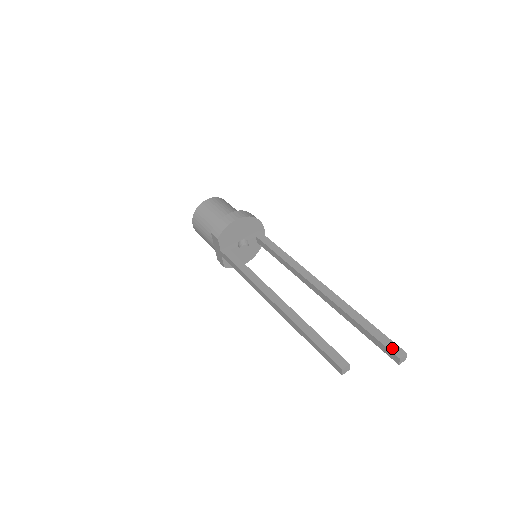
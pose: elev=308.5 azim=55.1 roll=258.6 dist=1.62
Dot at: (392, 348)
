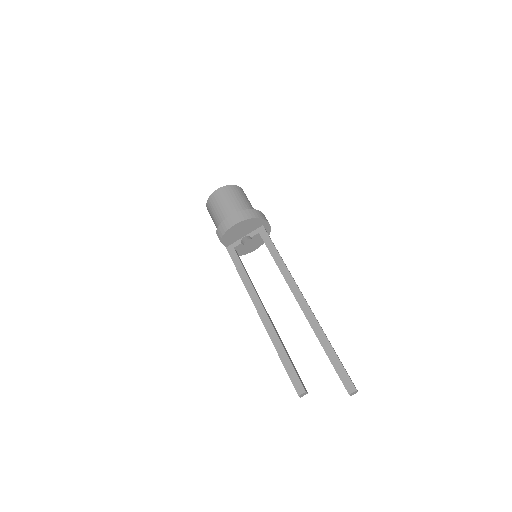
Dot at: (345, 382)
